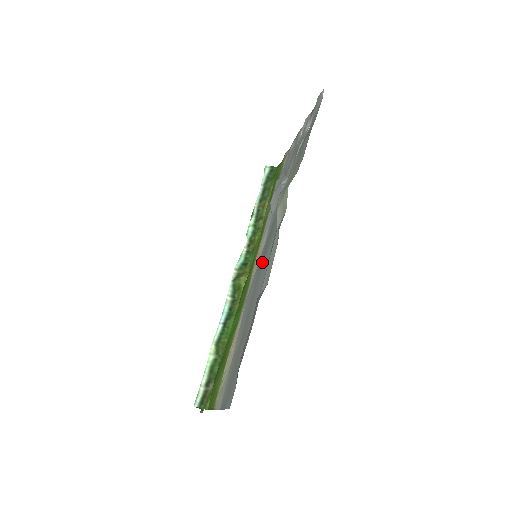
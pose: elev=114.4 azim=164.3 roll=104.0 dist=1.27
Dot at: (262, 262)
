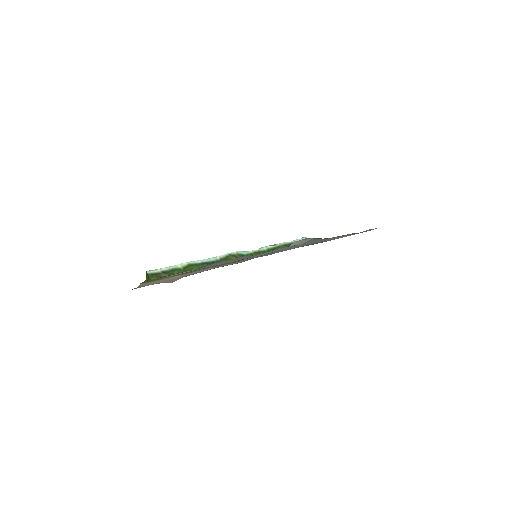
Dot at: occluded
